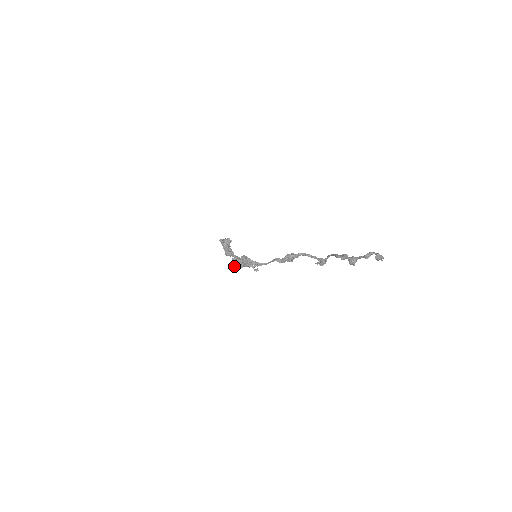
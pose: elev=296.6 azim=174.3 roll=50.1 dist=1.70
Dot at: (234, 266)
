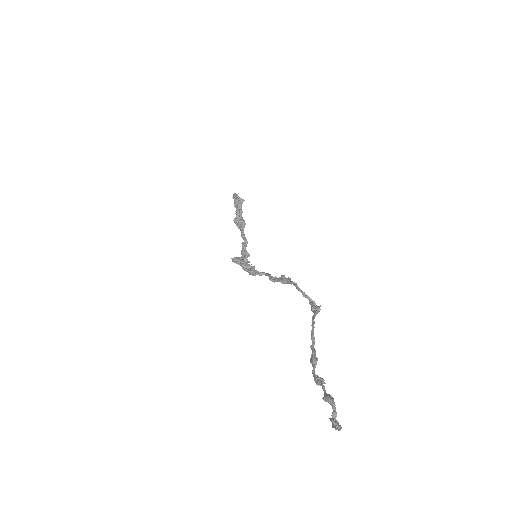
Dot at: occluded
